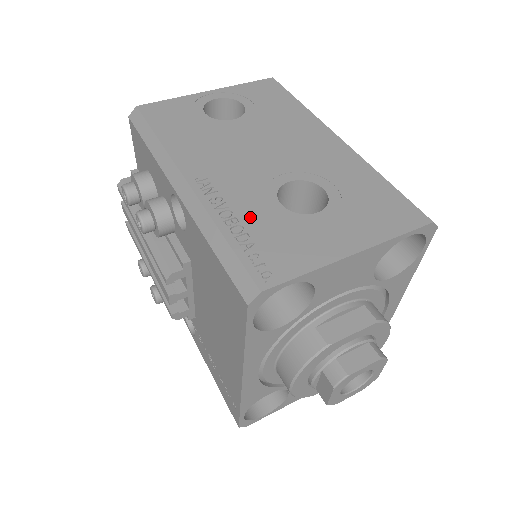
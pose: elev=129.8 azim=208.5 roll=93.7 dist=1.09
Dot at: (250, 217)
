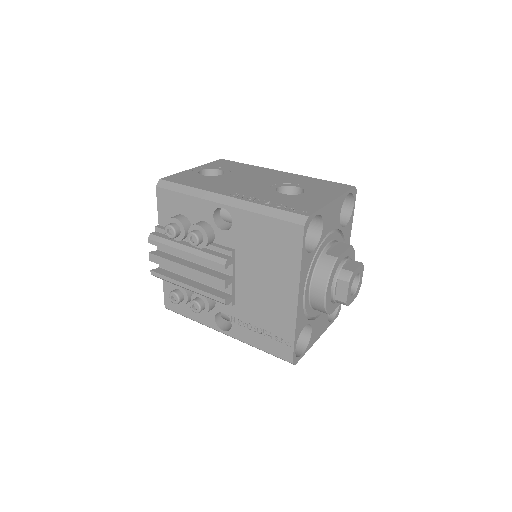
Dot at: (274, 200)
